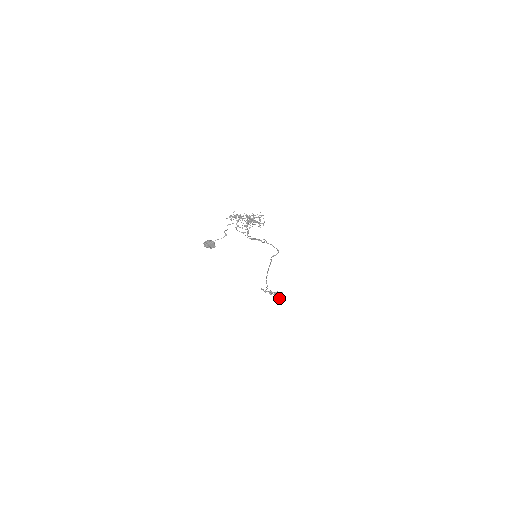
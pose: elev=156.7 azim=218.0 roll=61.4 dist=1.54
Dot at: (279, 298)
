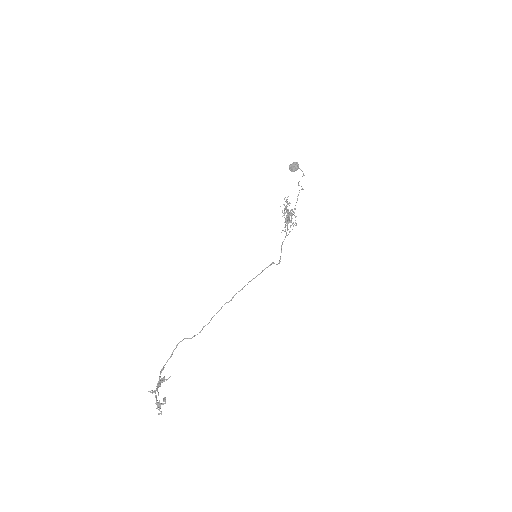
Dot at: (165, 397)
